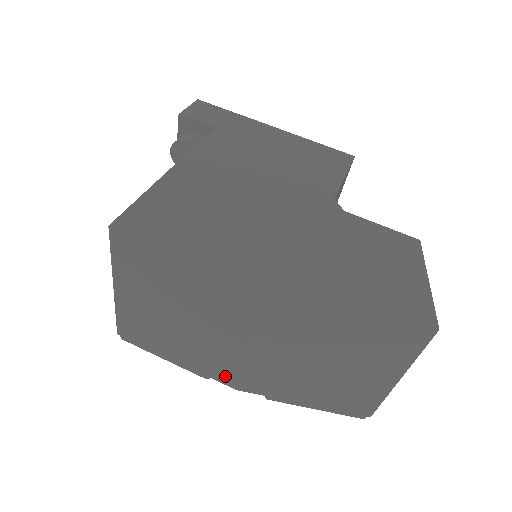
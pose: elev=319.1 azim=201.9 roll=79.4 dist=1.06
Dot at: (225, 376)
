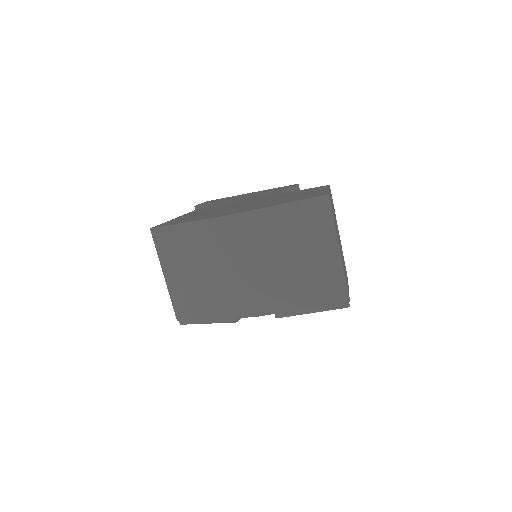
Dot at: (242, 308)
